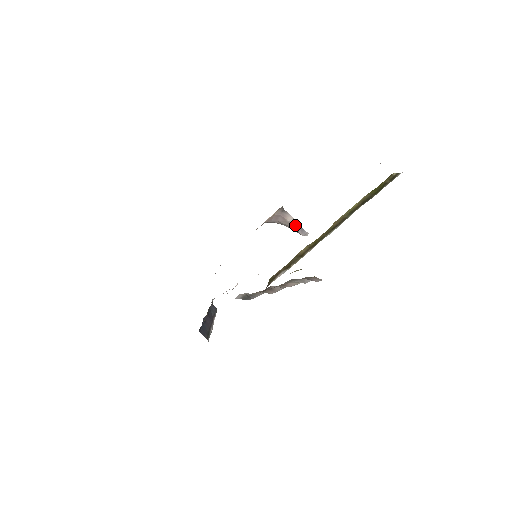
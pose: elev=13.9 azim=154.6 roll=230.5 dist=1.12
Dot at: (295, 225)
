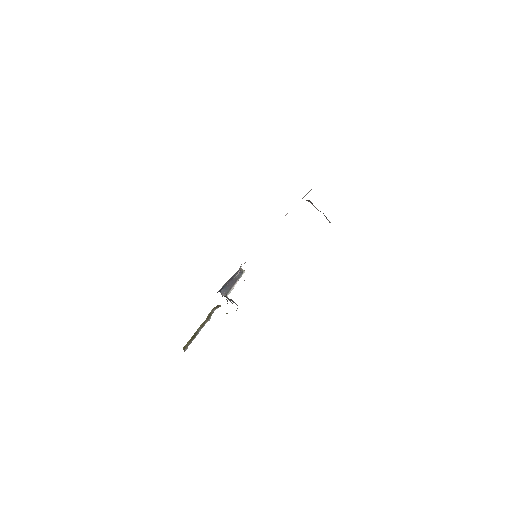
Dot at: occluded
